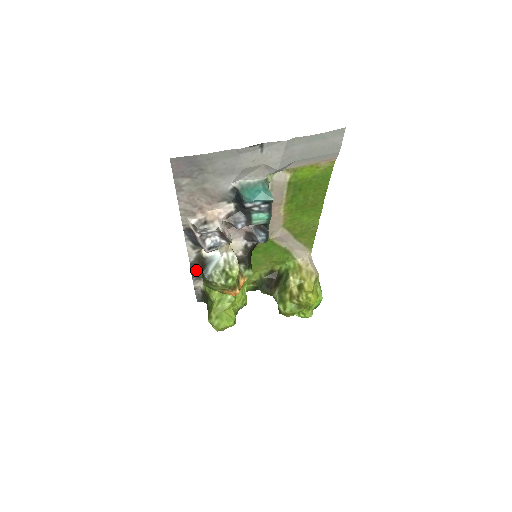
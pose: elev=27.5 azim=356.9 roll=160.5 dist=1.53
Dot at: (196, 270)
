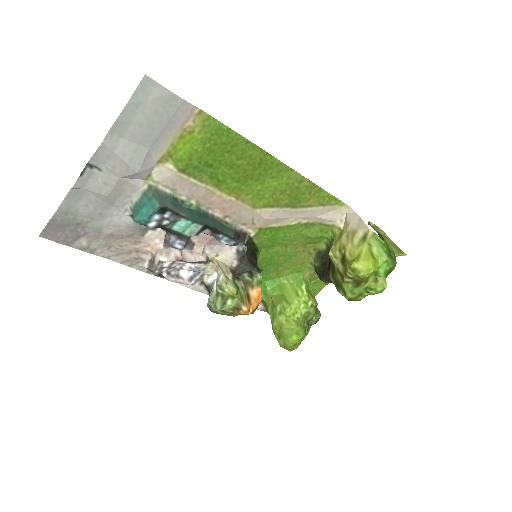
Dot at: occluded
